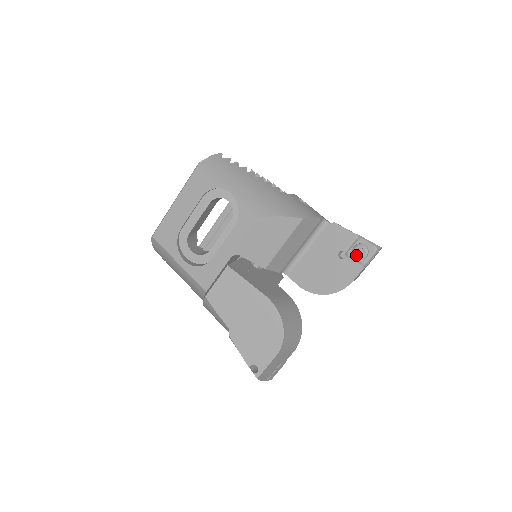
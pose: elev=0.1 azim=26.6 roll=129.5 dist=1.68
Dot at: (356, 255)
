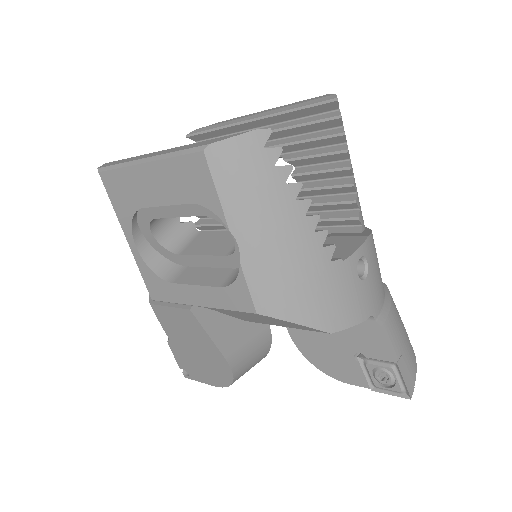
Dot at: (375, 375)
